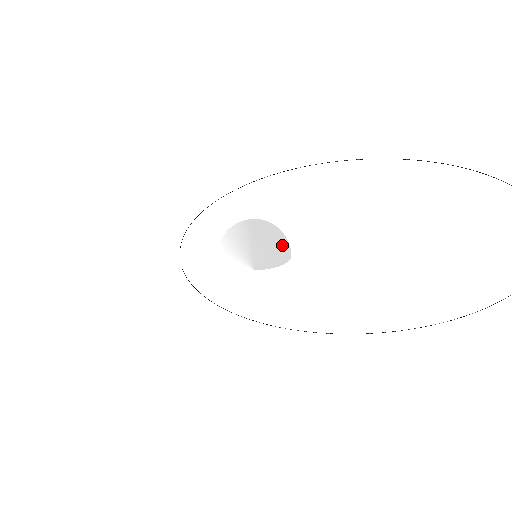
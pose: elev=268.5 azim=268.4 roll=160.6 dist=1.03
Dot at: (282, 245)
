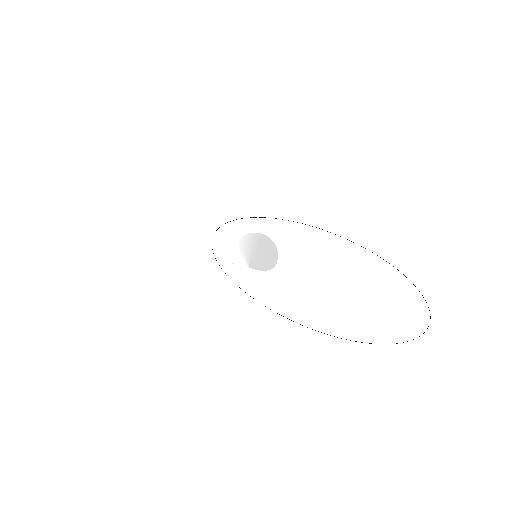
Dot at: (271, 260)
